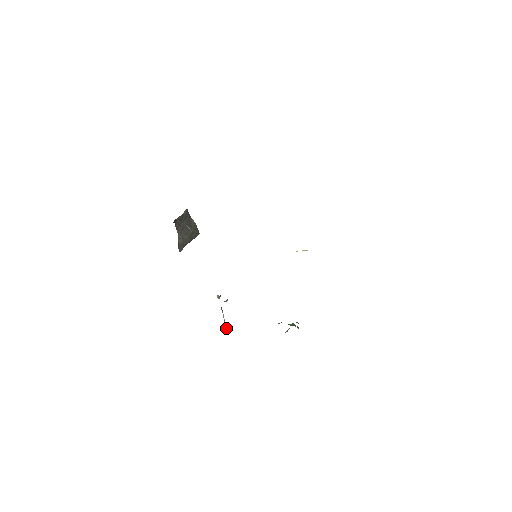
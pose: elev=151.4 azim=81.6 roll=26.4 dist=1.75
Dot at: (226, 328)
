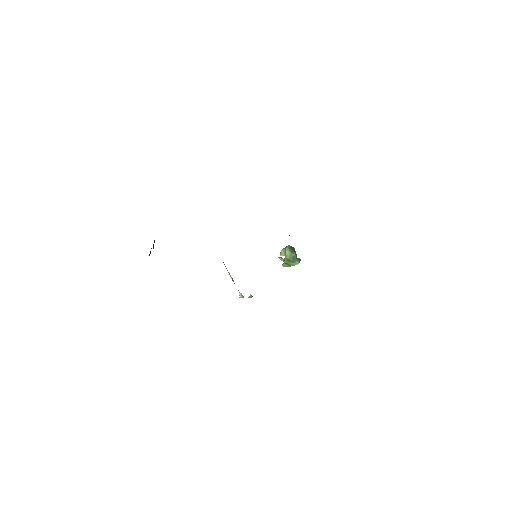
Dot at: occluded
